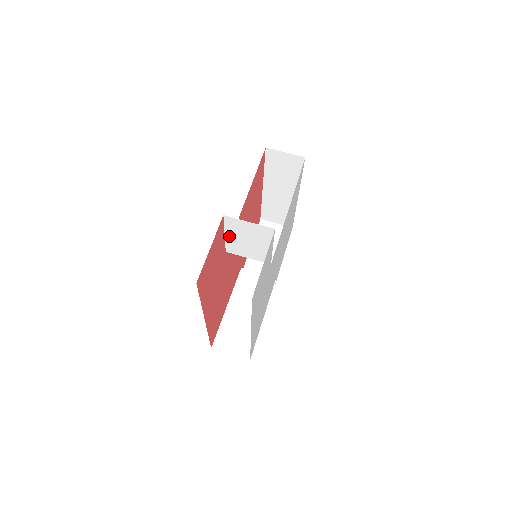
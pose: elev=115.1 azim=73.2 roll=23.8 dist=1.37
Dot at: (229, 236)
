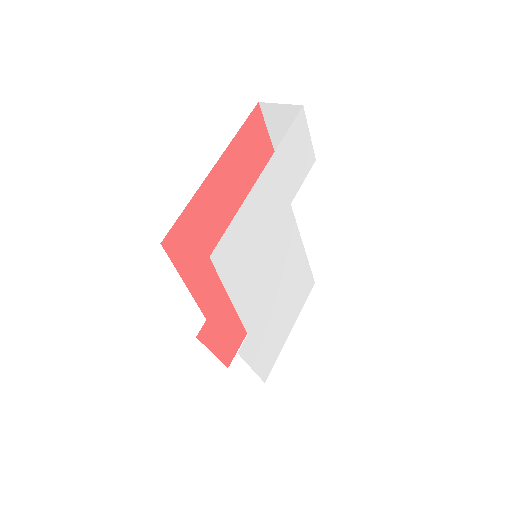
Dot at: occluded
